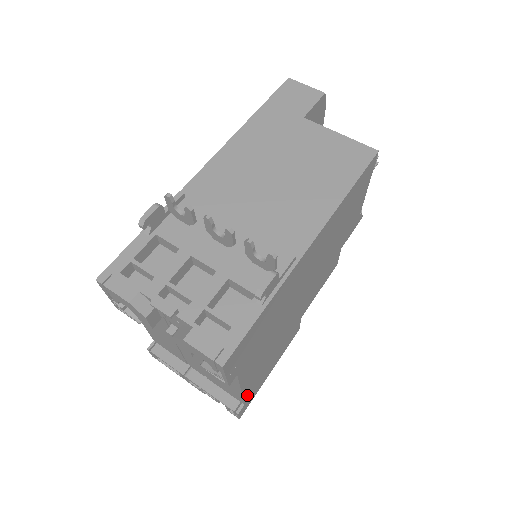
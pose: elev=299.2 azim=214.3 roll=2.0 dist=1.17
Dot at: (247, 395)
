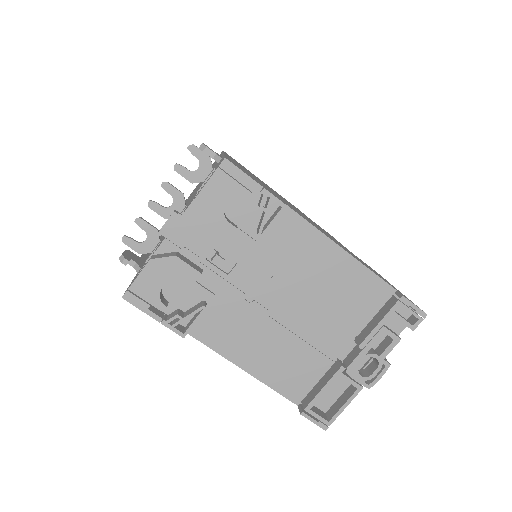
Dot at: (378, 277)
